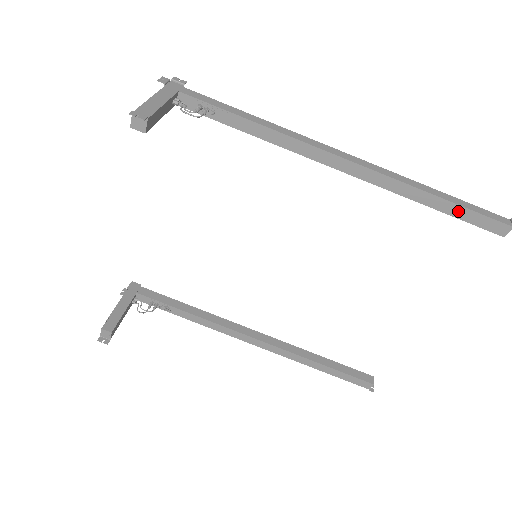
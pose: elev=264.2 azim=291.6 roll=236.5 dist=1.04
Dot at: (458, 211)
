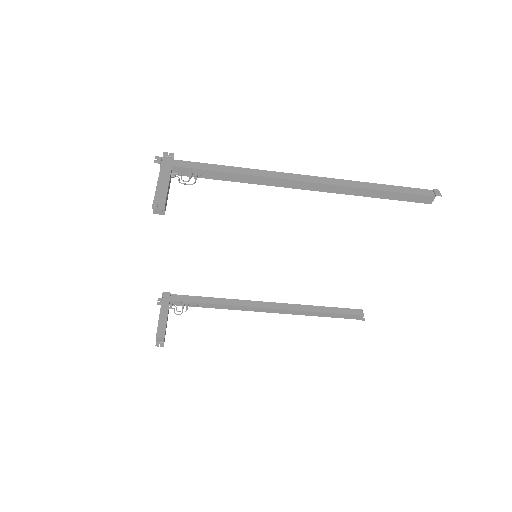
Dot at: (395, 196)
